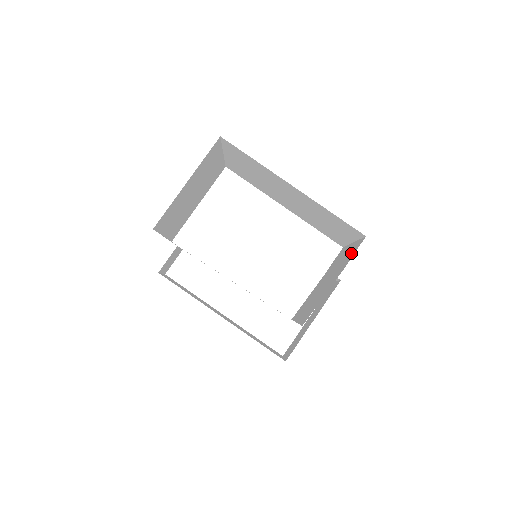
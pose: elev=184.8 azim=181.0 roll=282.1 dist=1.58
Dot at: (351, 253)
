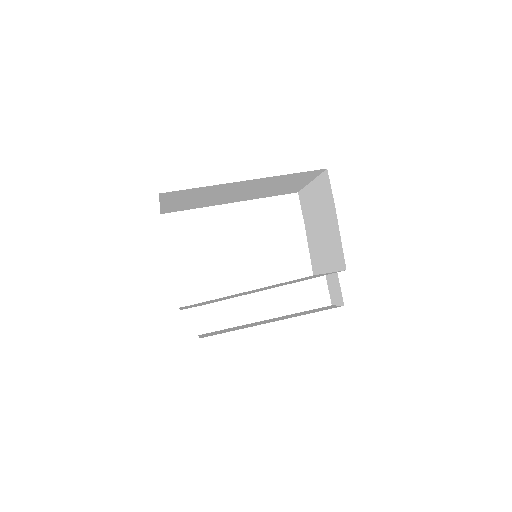
Dot at: (325, 190)
